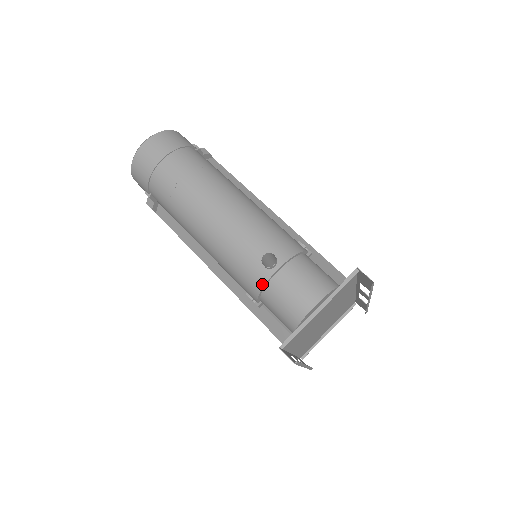
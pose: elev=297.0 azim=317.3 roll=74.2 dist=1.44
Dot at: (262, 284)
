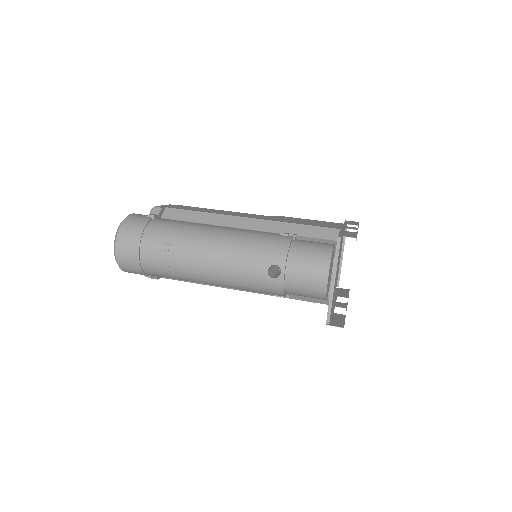
Dot at: (281, 288)
